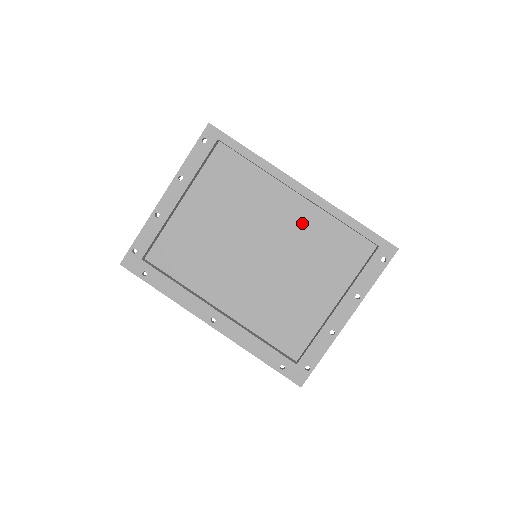
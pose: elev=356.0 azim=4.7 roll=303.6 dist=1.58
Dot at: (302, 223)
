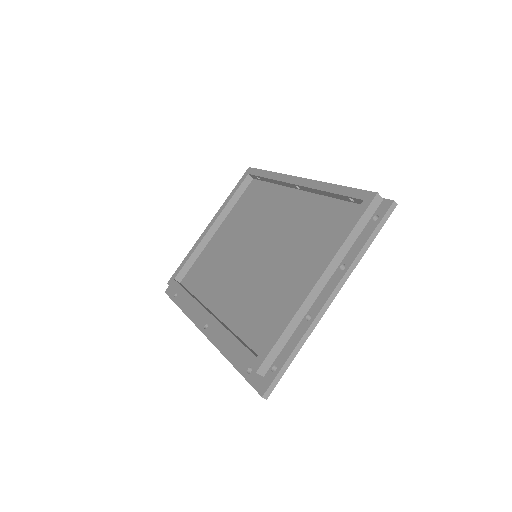
Dot at: (299, 213)
